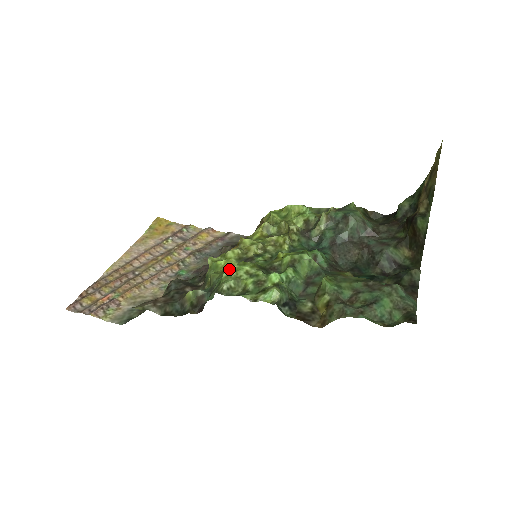
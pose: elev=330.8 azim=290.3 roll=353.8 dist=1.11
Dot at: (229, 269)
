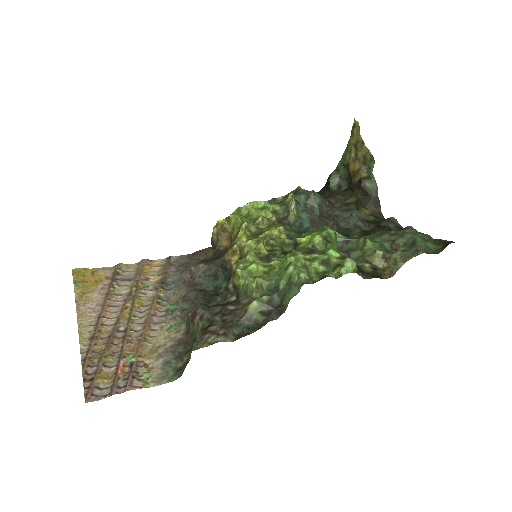
Dot at: (270, 268)
